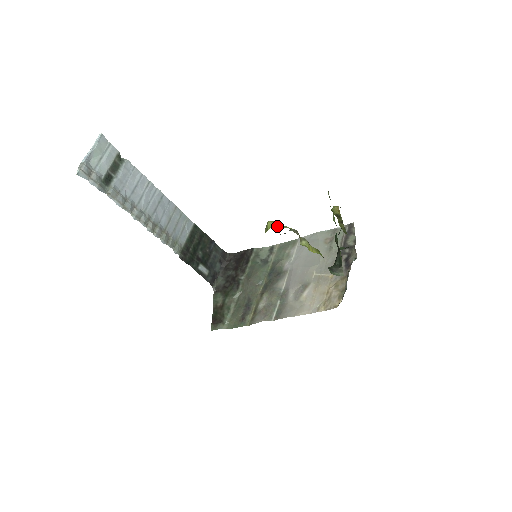
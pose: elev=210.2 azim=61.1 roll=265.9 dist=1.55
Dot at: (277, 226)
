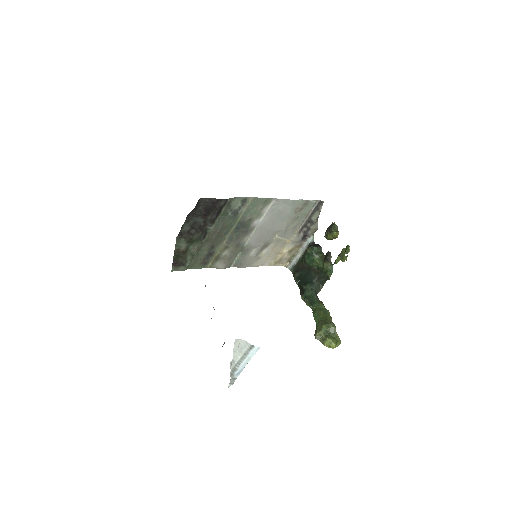
Dot at: (337, 346)
